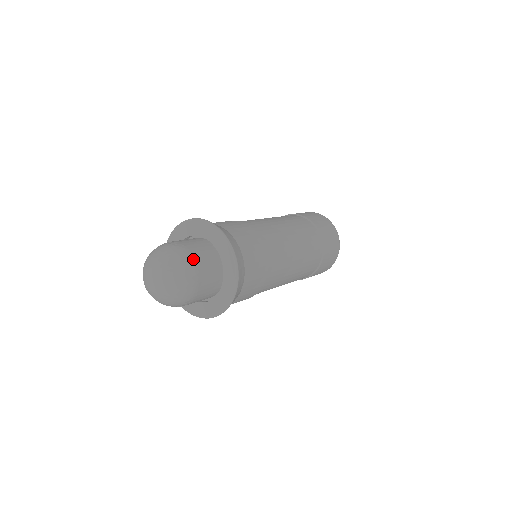
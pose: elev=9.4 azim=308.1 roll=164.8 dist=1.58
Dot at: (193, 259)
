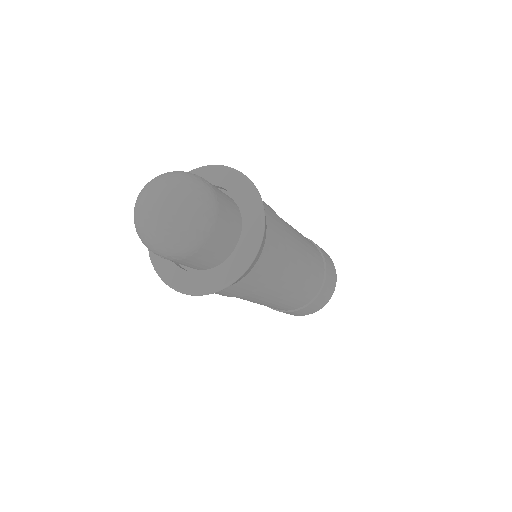
Dot at: (217, 211)
